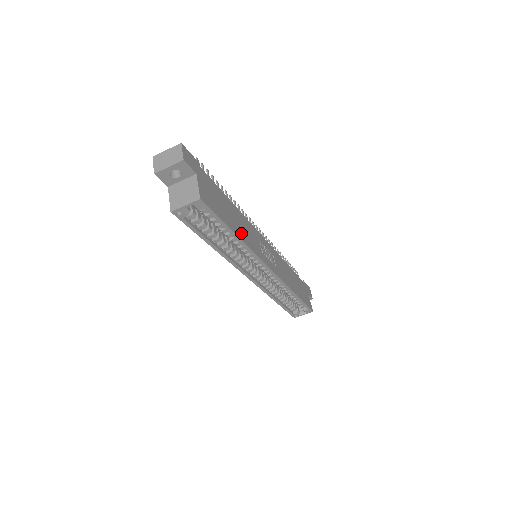
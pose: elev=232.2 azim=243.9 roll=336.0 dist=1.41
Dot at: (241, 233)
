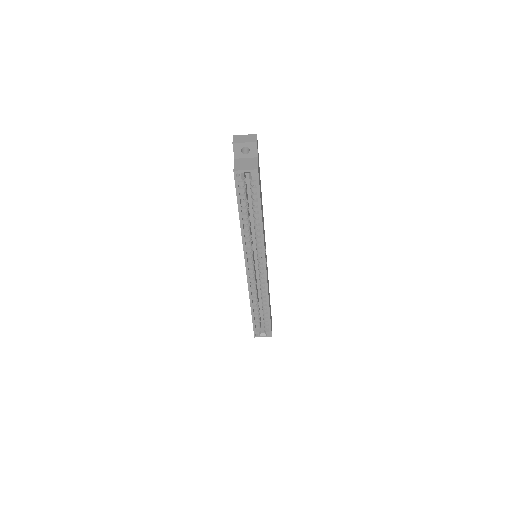
Dot at: occluded
